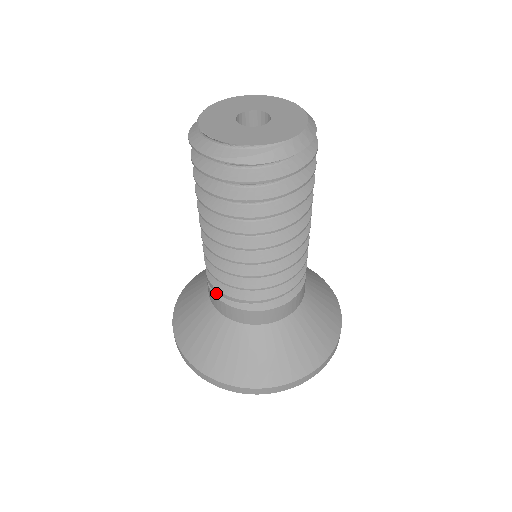
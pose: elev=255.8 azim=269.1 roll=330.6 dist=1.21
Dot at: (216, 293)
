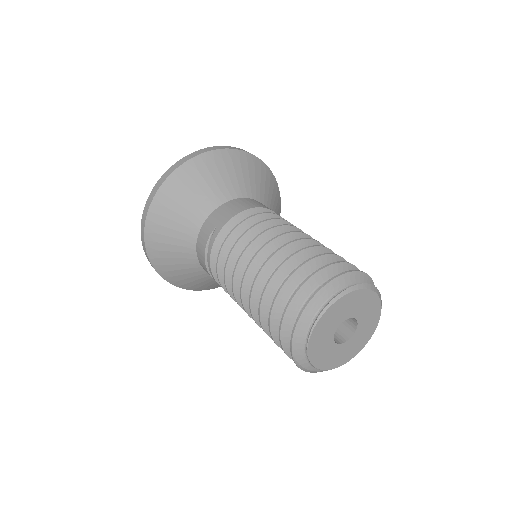
Dot at: (207, 256)
